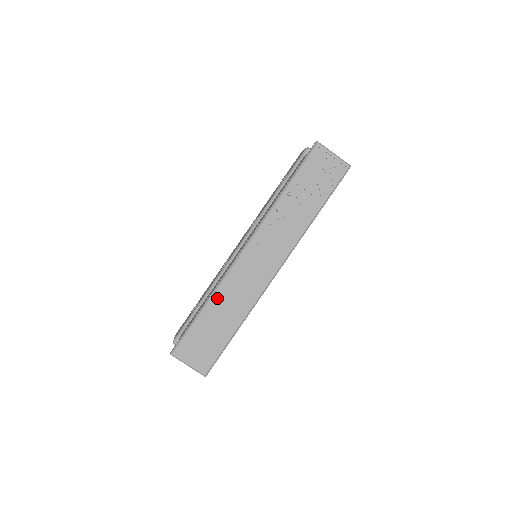
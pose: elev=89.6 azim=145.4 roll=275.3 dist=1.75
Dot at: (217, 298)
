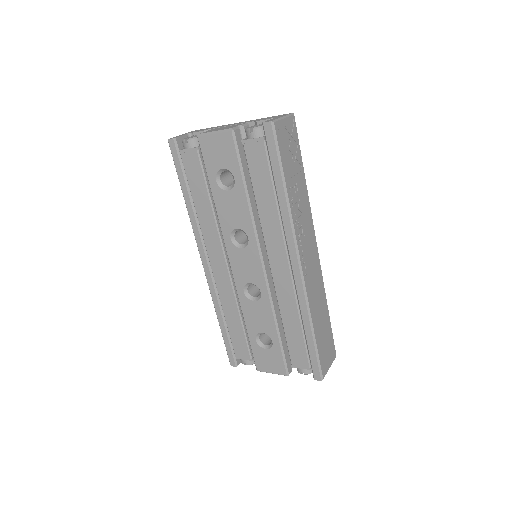
Dot at: (314, 315)
